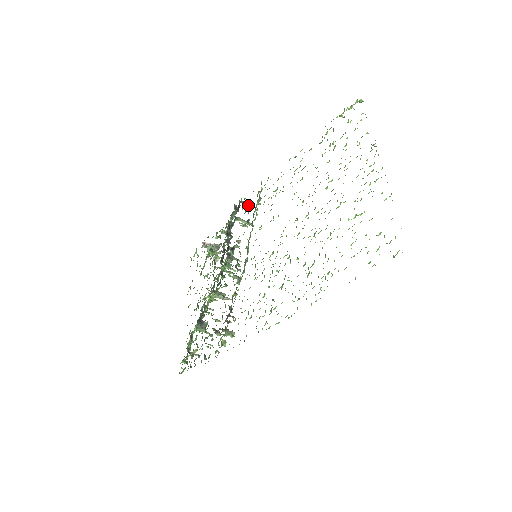
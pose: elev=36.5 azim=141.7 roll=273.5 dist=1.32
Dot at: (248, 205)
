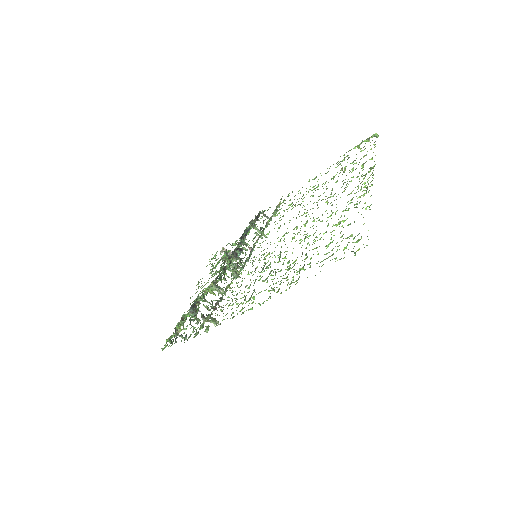
Dot at: (267, 218)
